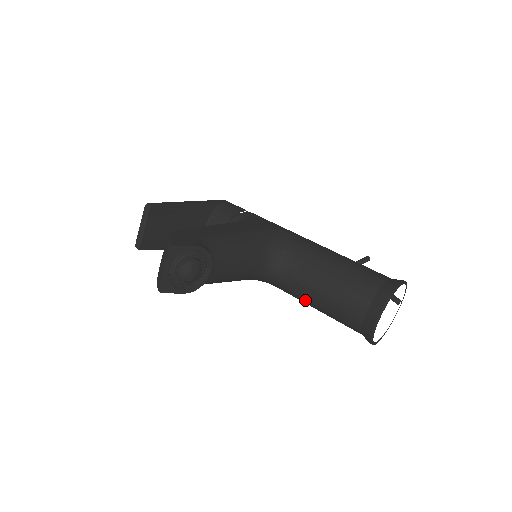
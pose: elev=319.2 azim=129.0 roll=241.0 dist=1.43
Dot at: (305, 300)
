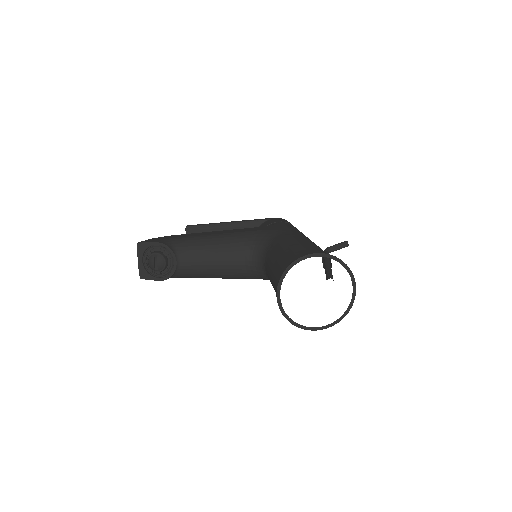
Dot at: occluded
